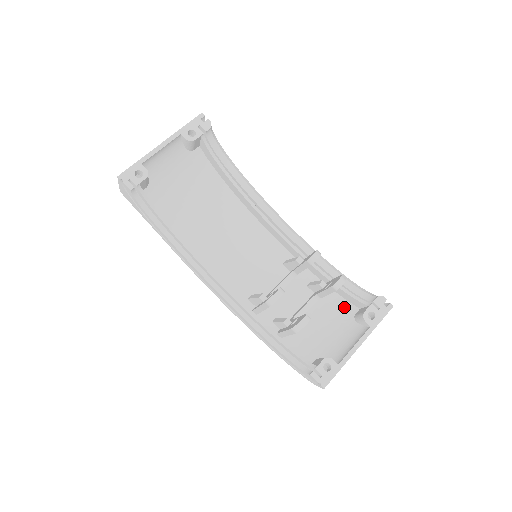
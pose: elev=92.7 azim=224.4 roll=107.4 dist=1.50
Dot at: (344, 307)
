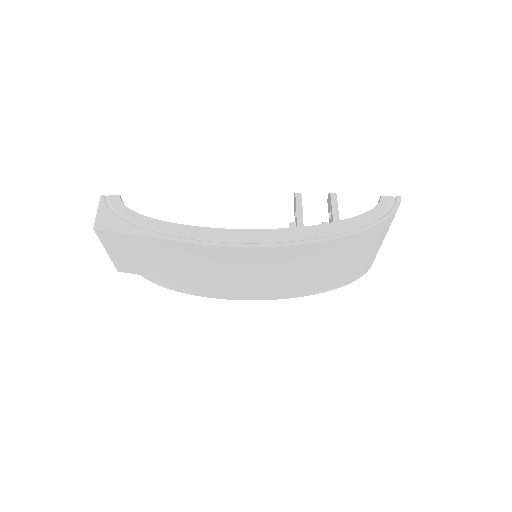
Dot at: occluded
